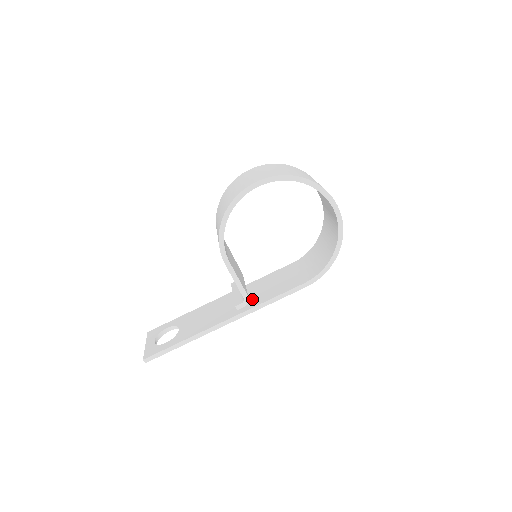
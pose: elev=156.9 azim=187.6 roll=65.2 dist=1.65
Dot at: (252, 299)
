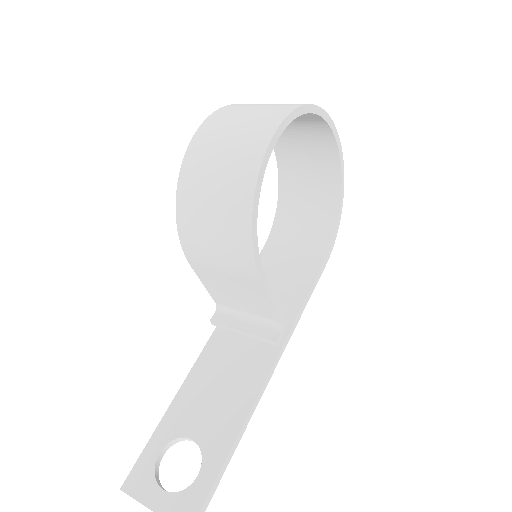
Dot at: occluded
